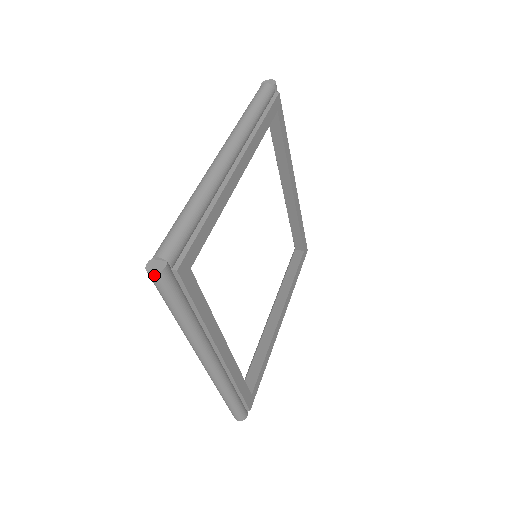
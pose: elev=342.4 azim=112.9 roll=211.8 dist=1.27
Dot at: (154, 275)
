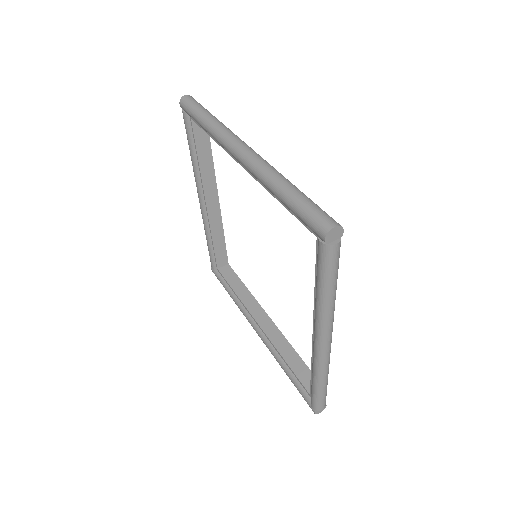
Dot at: (321, 411)
